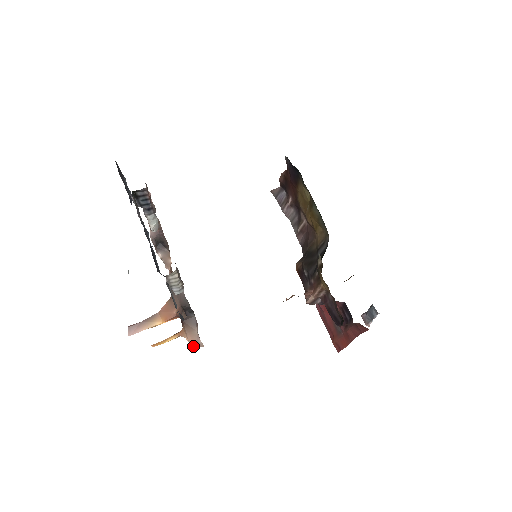
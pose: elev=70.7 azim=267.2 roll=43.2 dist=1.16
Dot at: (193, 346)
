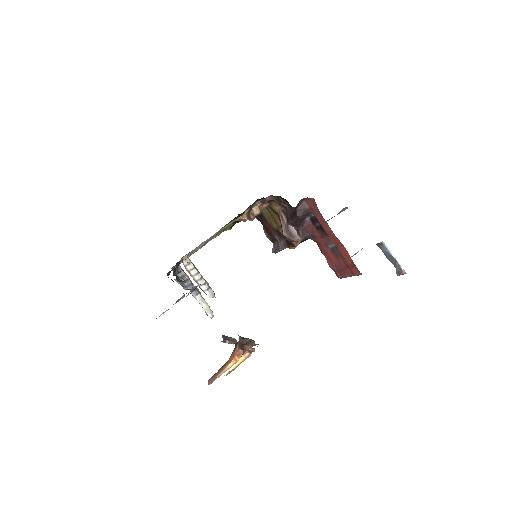
Dot at: (251, 348)
